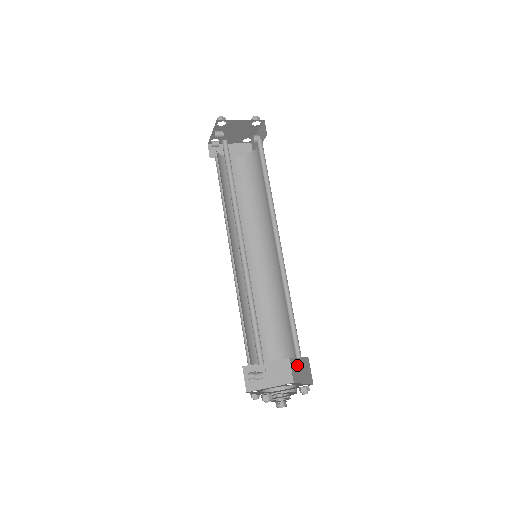
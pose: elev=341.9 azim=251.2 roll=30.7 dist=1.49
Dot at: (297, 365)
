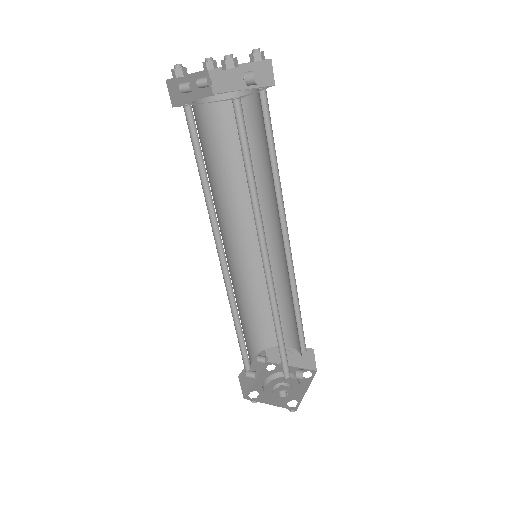
Dot at: (298, 376)
